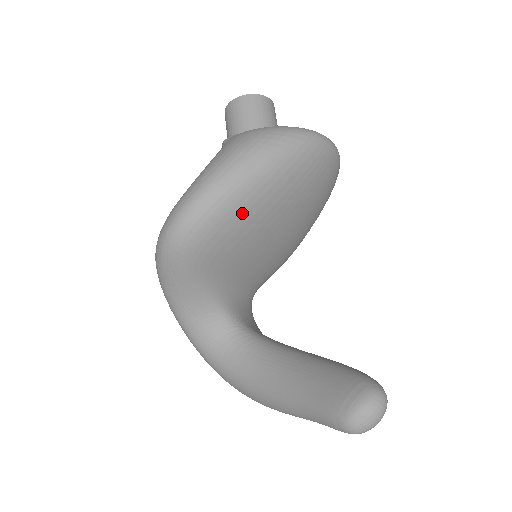
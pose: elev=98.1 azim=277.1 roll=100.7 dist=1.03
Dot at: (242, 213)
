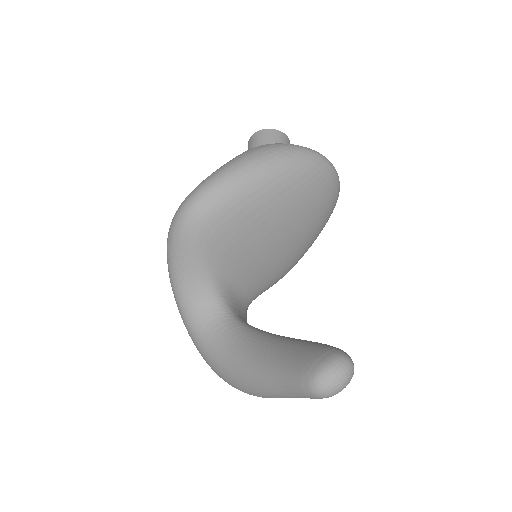
Dot at: (247, 202)
